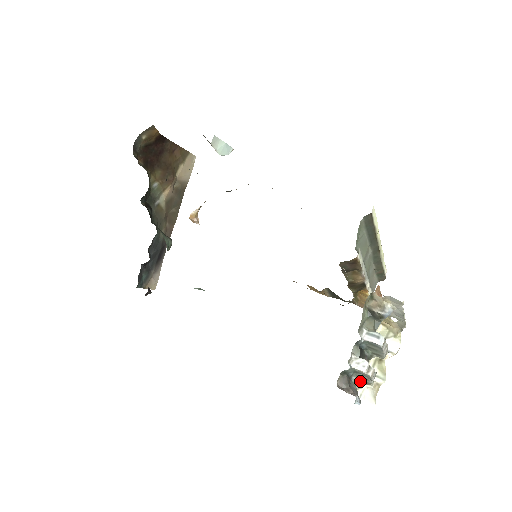
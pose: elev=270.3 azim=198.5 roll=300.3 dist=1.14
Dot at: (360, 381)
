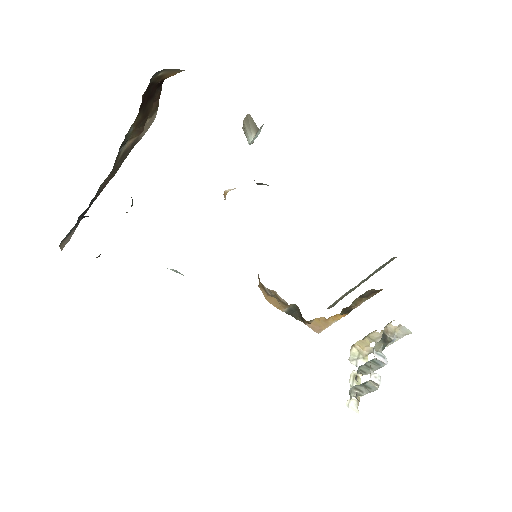
Dot at: (353, 393)
